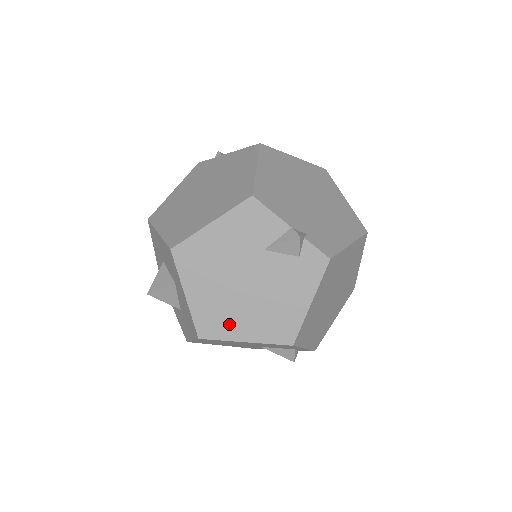
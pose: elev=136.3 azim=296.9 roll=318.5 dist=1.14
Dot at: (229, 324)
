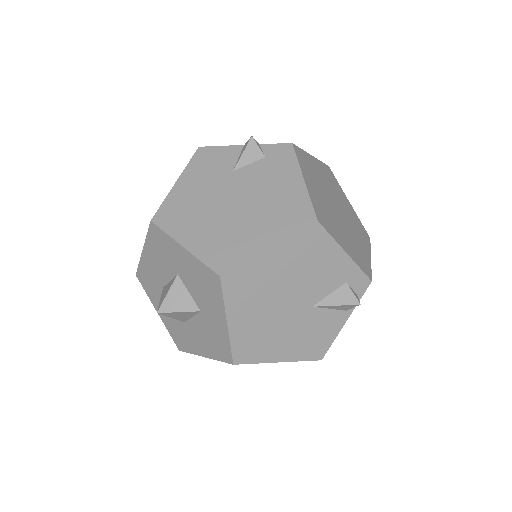
Dot at: (242, 243)
